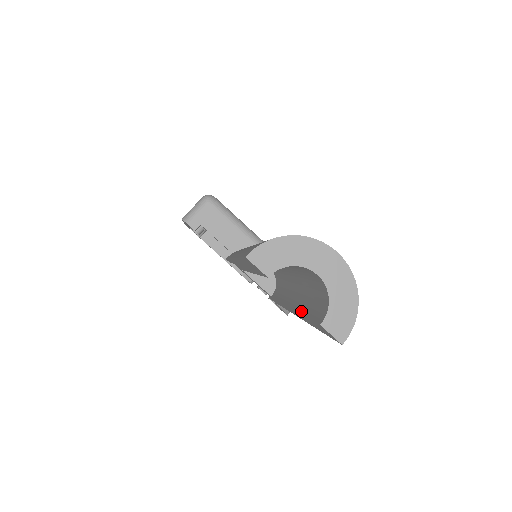
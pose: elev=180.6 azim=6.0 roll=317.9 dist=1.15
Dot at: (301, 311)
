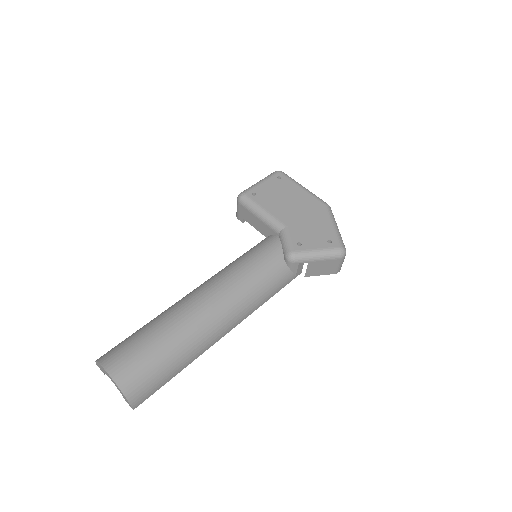
Dot at: occluded
